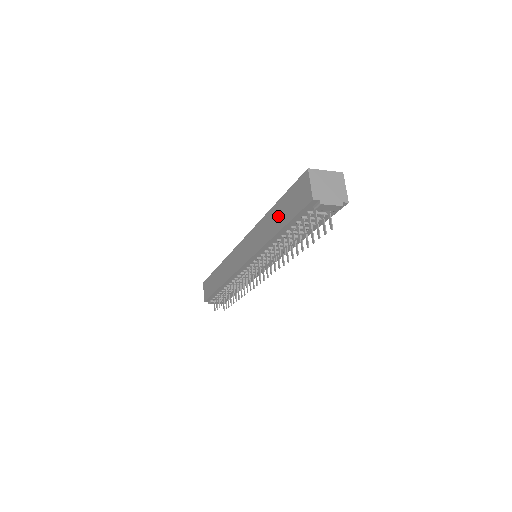
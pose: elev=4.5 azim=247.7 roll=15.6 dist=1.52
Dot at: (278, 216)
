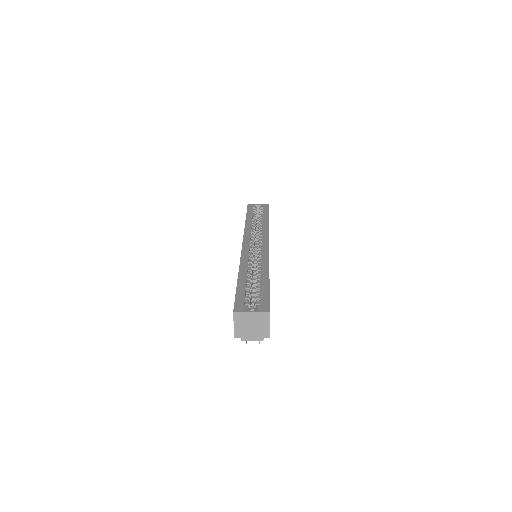
Dot at: occluded
